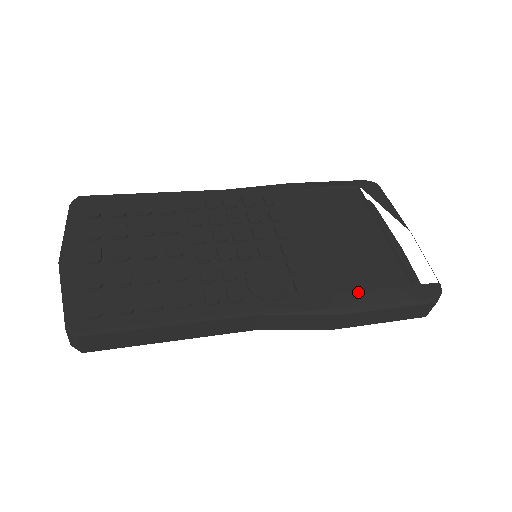
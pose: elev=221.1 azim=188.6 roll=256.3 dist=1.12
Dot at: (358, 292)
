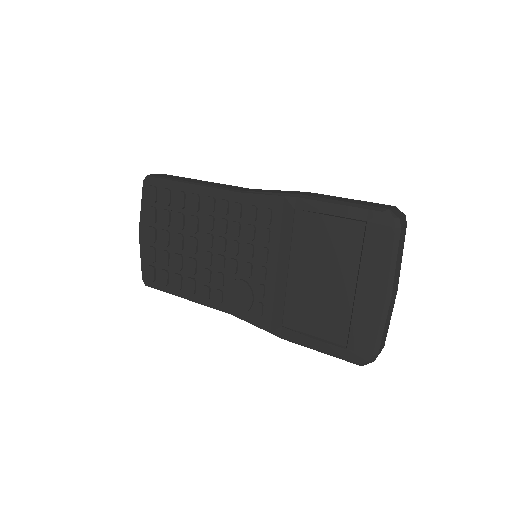
Dot at: (297, 333)
